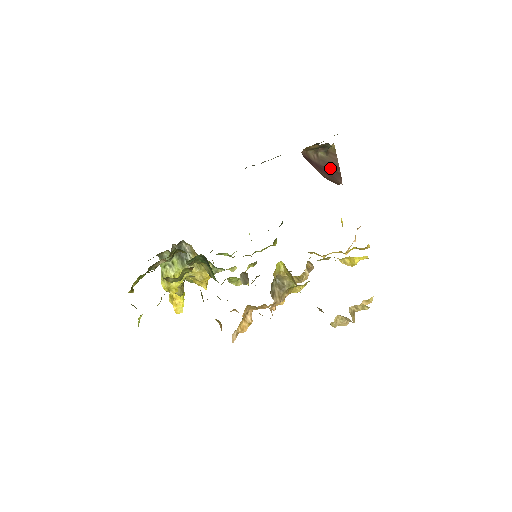
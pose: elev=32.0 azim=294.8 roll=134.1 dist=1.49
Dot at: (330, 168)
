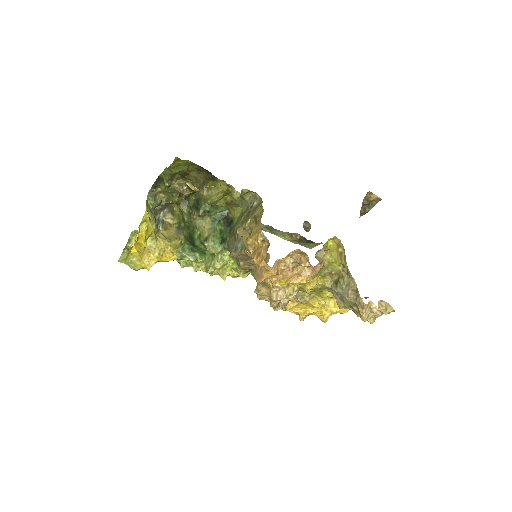
Dot at: occluded
